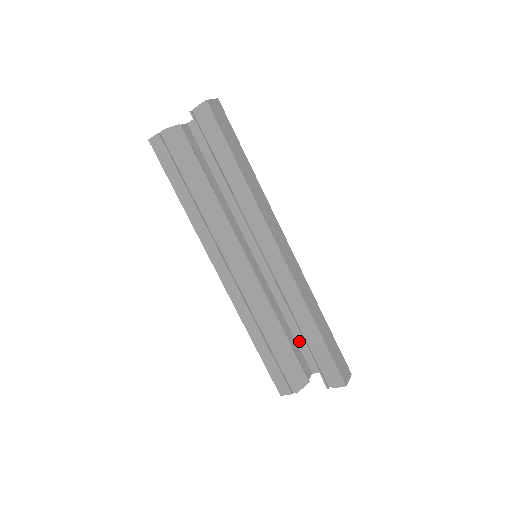
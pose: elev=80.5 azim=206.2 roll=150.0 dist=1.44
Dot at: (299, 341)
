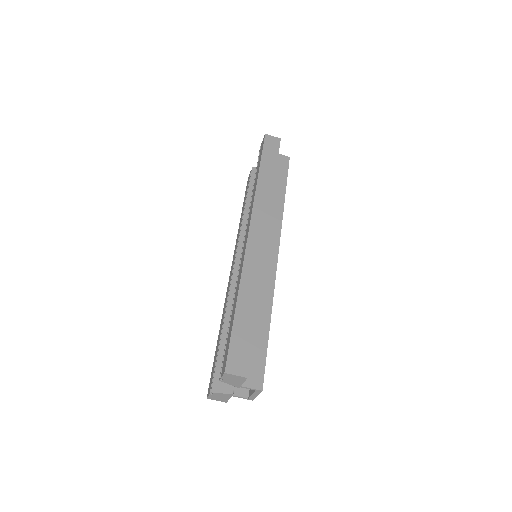
Dot at: occluded
